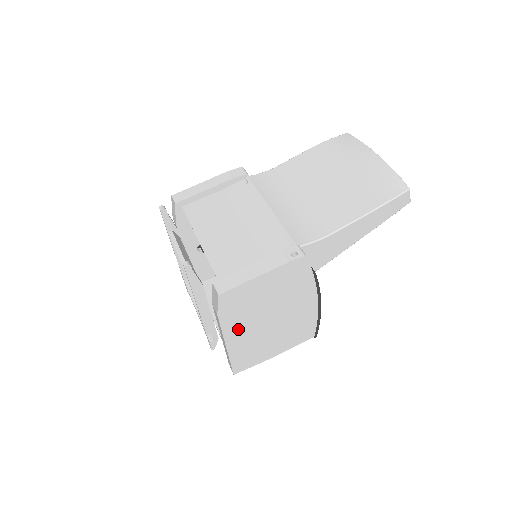
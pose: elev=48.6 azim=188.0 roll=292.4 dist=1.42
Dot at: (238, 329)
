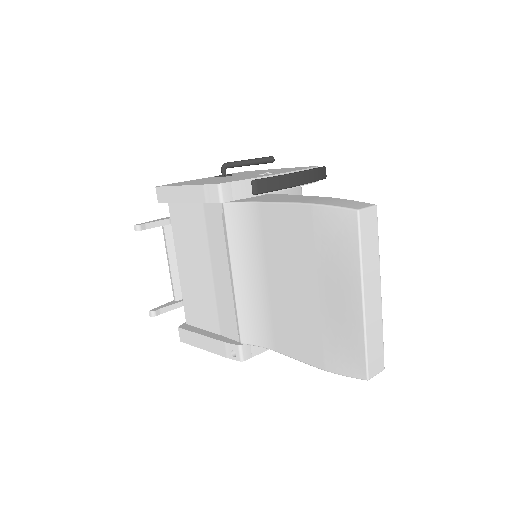
Dot at: occluded
